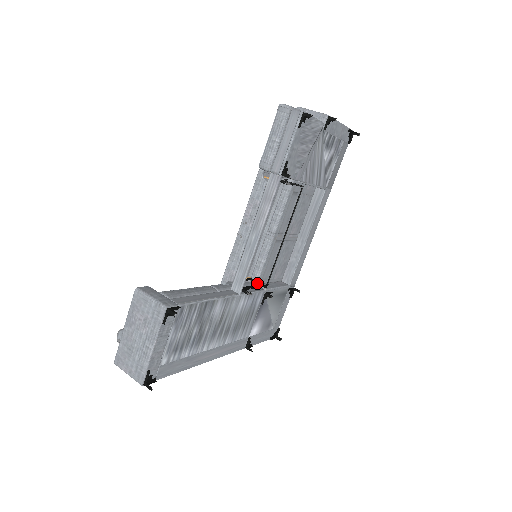
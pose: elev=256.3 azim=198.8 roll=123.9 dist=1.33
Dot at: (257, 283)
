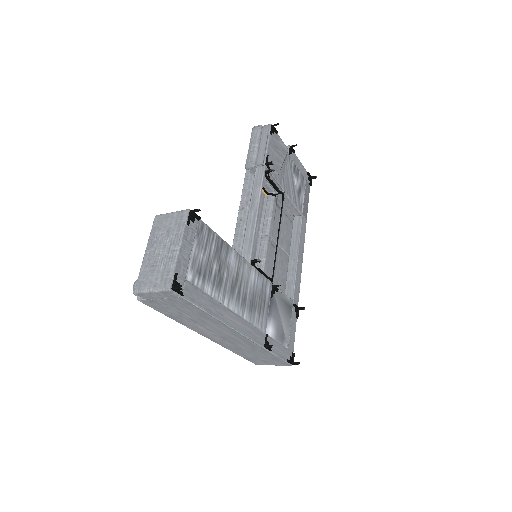
Dot at: occluded
